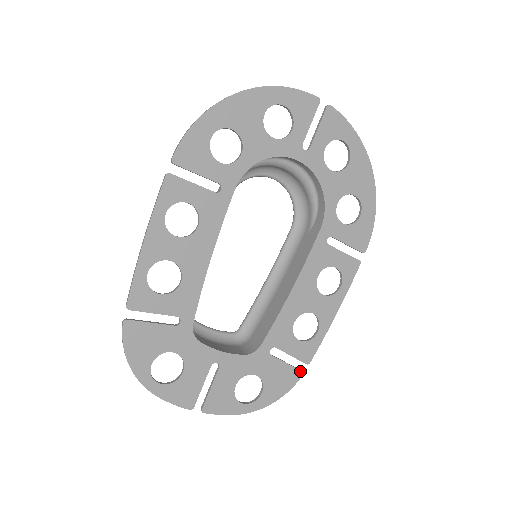
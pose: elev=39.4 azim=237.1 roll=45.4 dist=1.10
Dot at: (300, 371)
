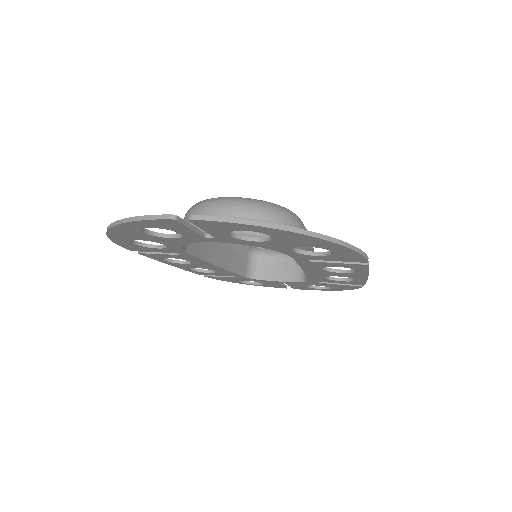
Dot at: (358, 286)
